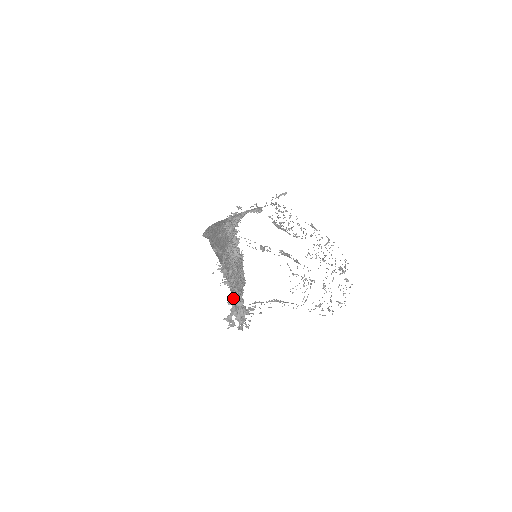
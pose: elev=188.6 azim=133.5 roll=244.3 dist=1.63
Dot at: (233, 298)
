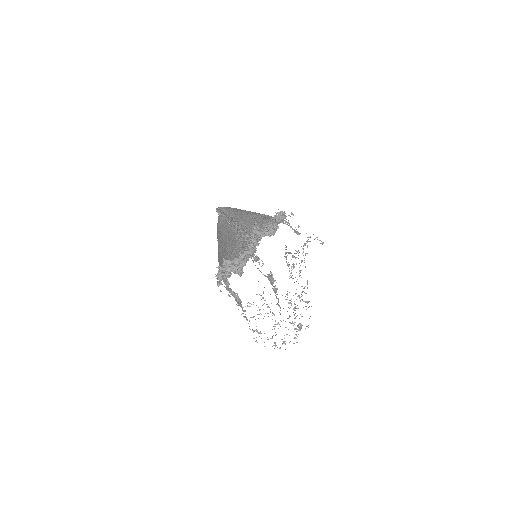
Dot at: (247, 253)
